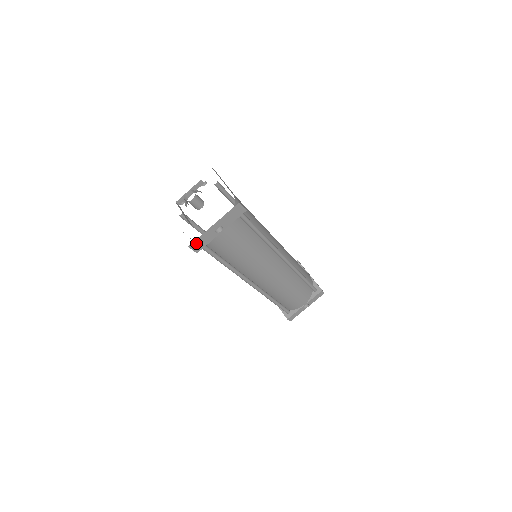
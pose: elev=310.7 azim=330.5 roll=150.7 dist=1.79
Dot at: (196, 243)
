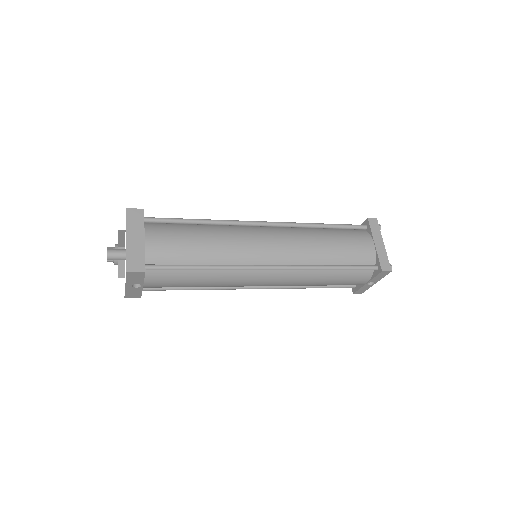
Dot at: (129, 295)
